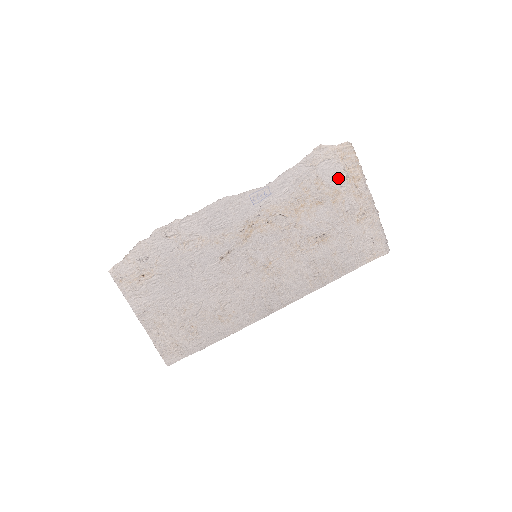
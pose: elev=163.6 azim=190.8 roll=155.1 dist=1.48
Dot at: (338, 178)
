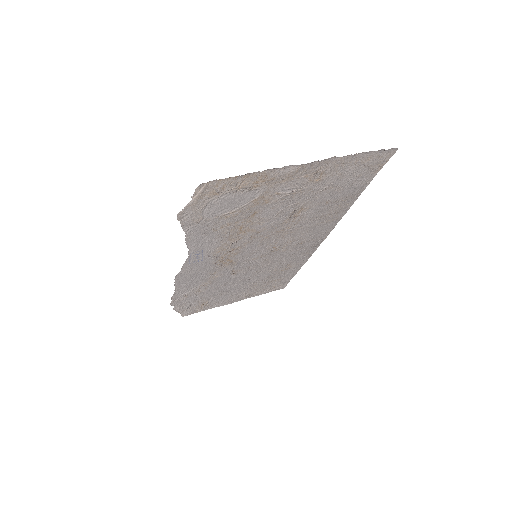
Dot at: (240, 197)
